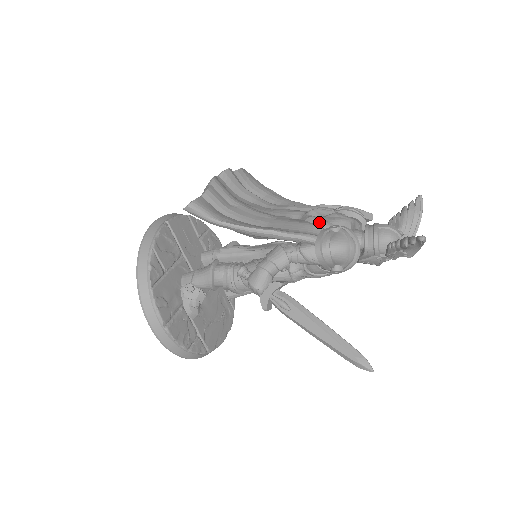
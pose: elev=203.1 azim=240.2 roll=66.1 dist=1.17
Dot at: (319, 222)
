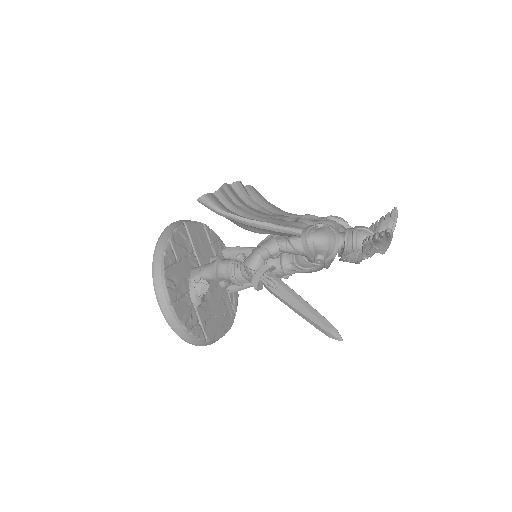
Dot at: (308, 222)
